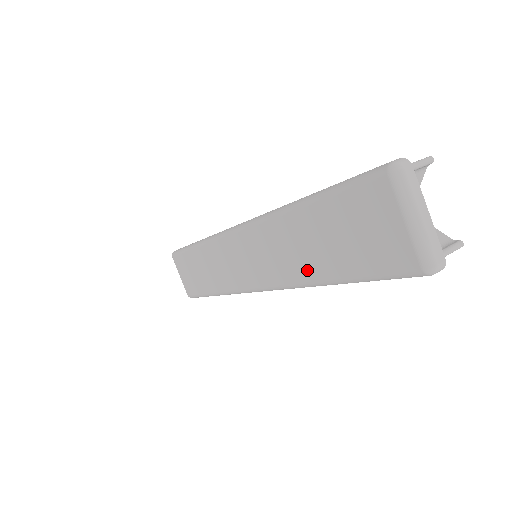
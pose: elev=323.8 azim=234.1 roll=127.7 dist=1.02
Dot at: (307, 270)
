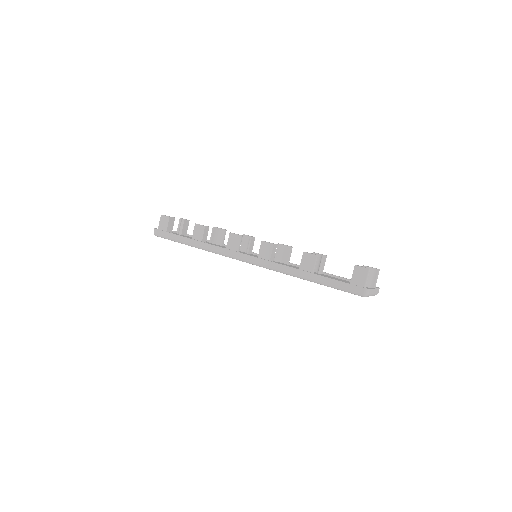
Dot at: occluded
